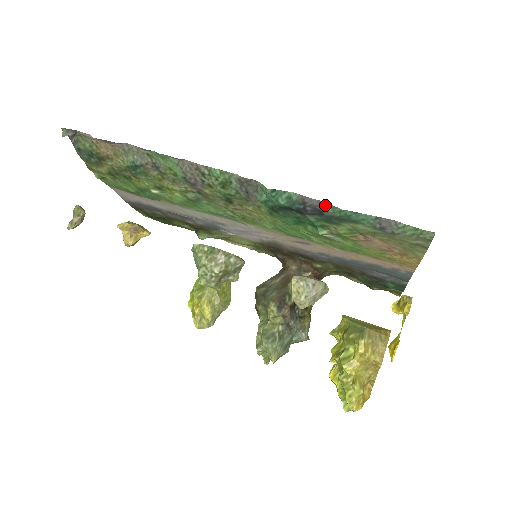
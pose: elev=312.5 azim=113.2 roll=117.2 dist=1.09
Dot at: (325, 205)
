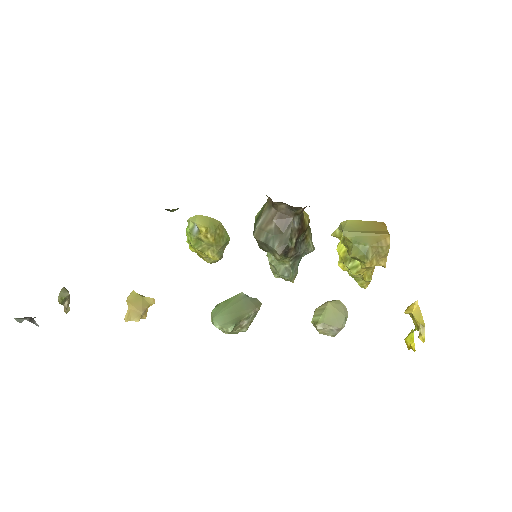
Dot at: occluded
